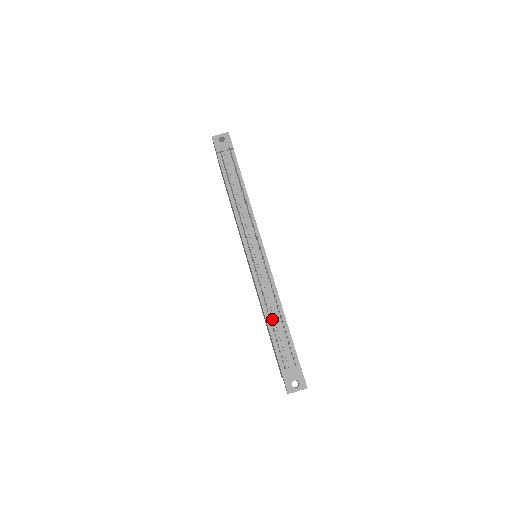
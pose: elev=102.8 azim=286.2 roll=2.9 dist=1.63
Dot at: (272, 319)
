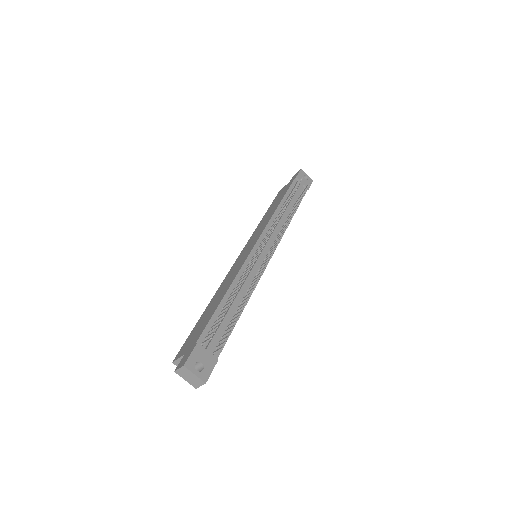
Dot at: occluded
